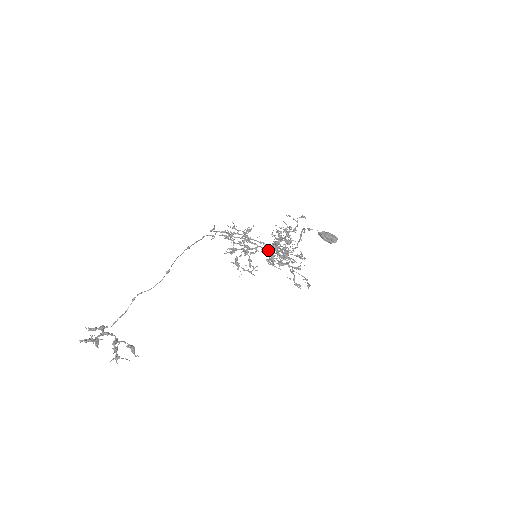
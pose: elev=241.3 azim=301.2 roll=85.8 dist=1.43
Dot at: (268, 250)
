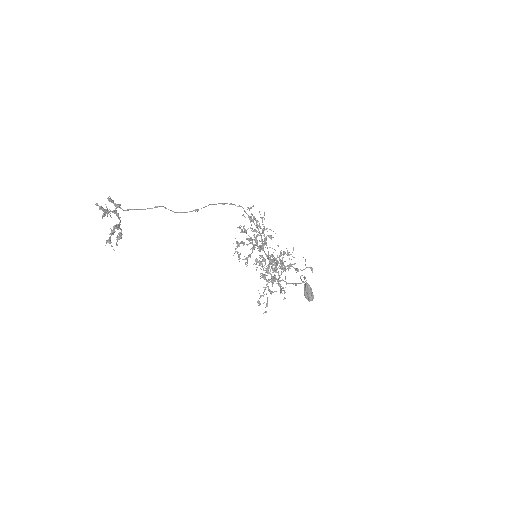
Dot at: occluded
